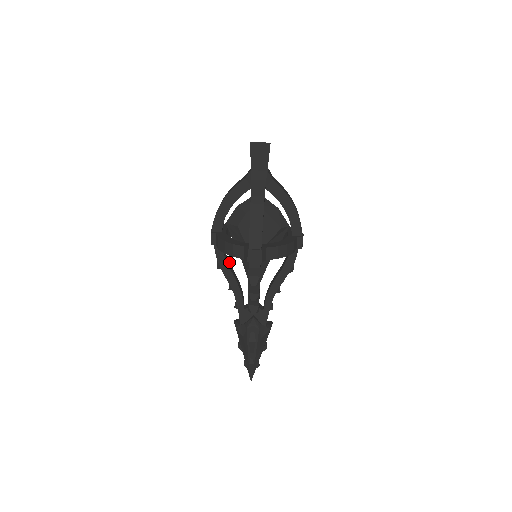
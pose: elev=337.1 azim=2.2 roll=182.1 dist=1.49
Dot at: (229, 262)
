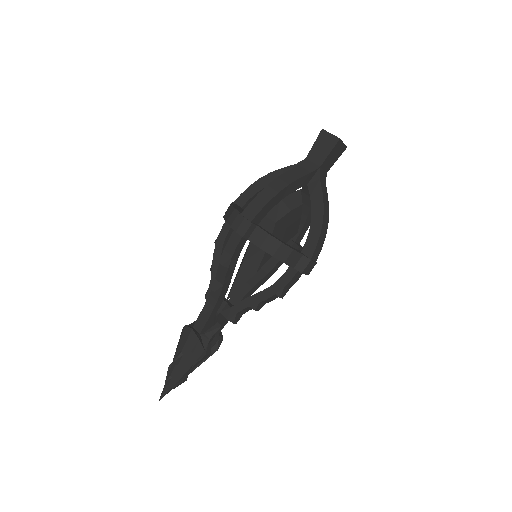
Dot at: occluded
